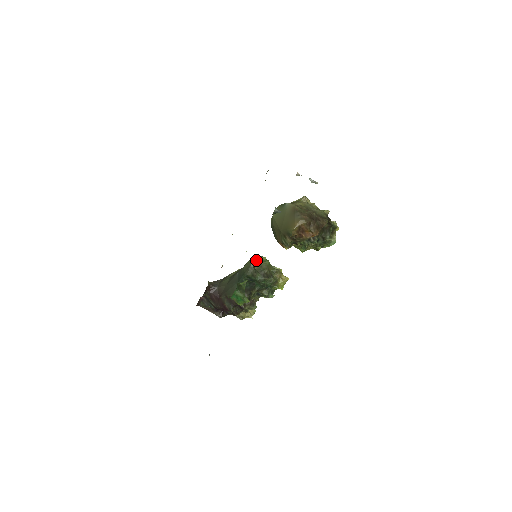
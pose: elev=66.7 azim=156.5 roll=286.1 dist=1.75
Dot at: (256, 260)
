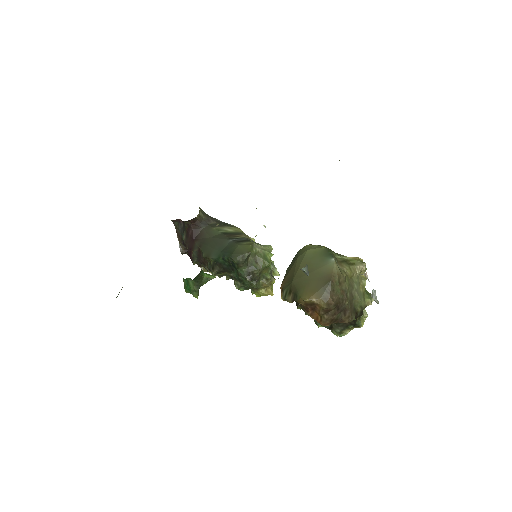
Dot at: (260, 249)
